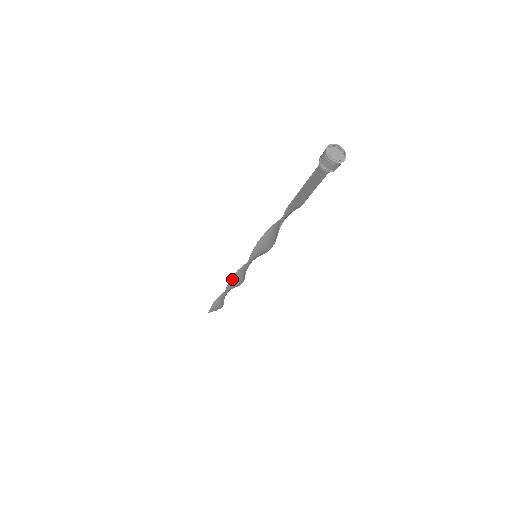
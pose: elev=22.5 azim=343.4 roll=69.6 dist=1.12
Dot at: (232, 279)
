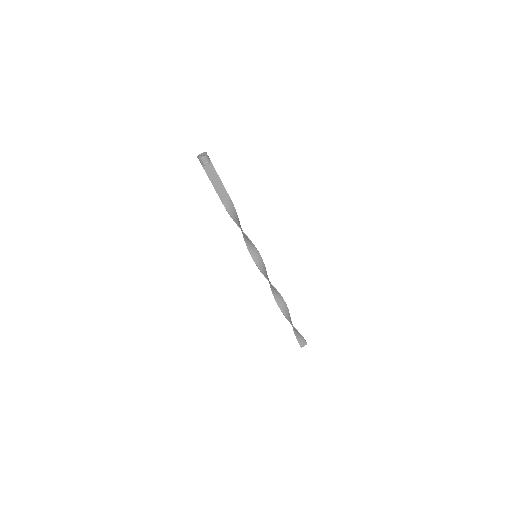
Dot at: (273, 292)
